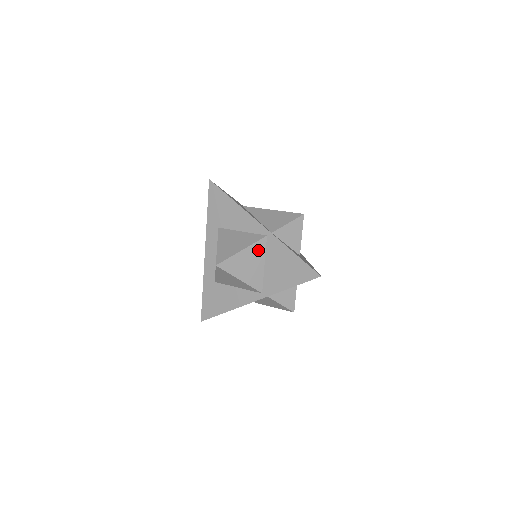
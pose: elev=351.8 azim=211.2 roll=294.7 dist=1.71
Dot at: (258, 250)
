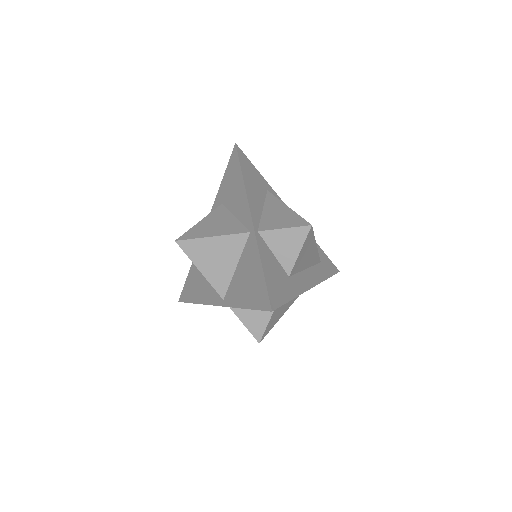
Dot at: (233, 245)
